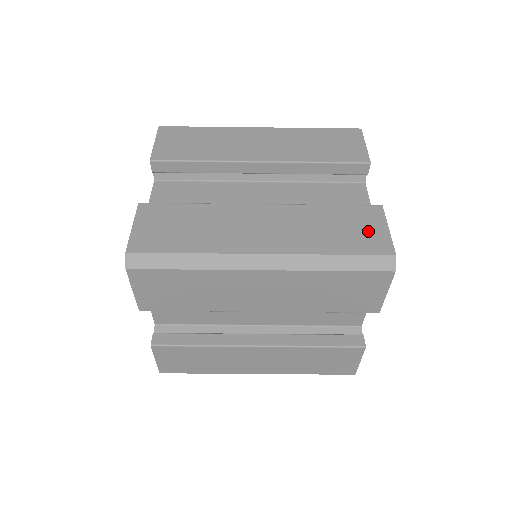
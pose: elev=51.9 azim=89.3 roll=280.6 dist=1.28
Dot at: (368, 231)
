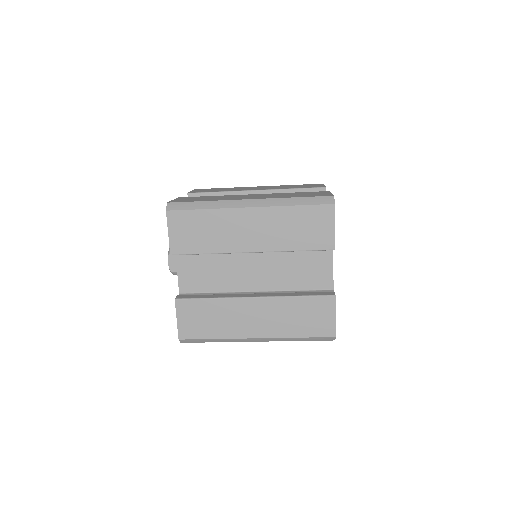
Dot at: (322, 319)
